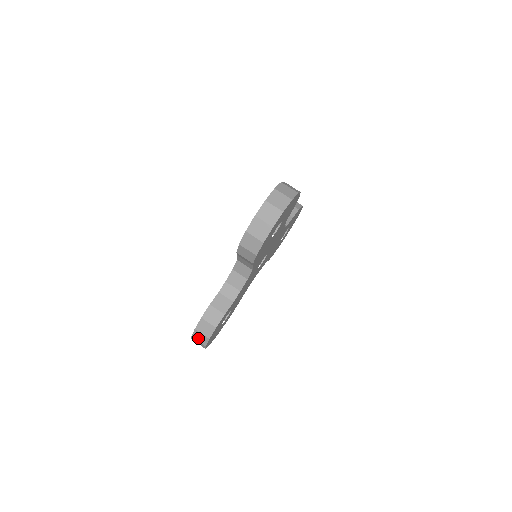
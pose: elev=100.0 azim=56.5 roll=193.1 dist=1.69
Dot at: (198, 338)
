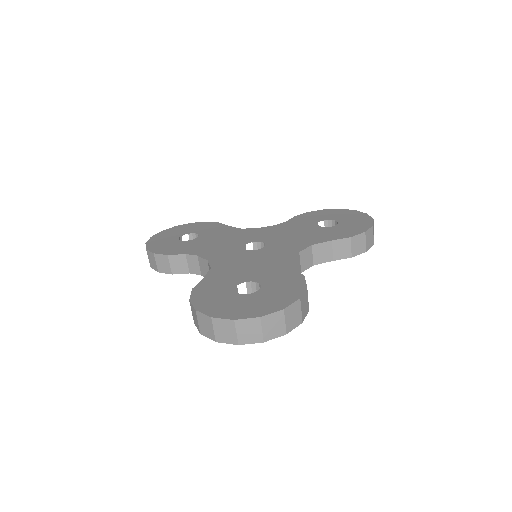
Dot at: occluded
